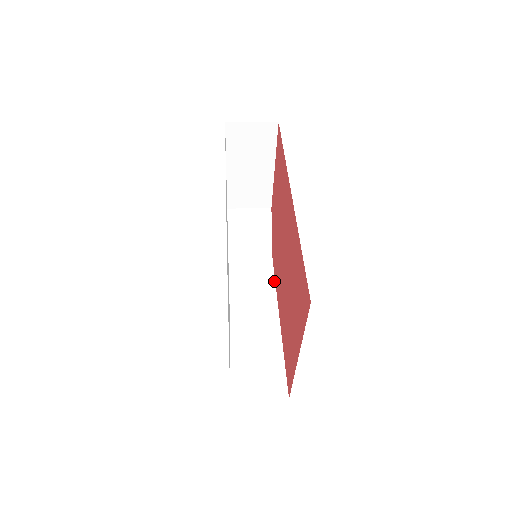
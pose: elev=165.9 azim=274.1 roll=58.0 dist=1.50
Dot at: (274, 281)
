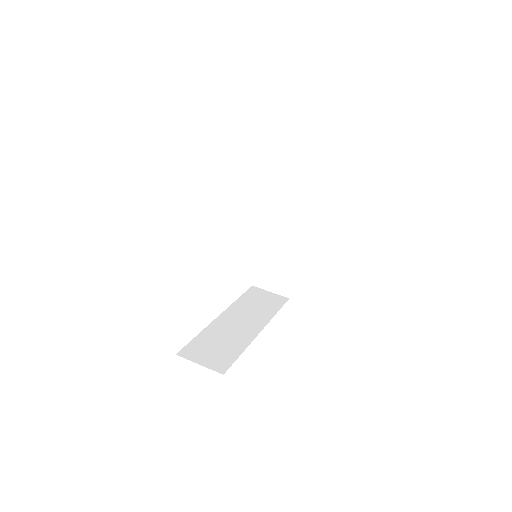
Dot at: (277, 311)
